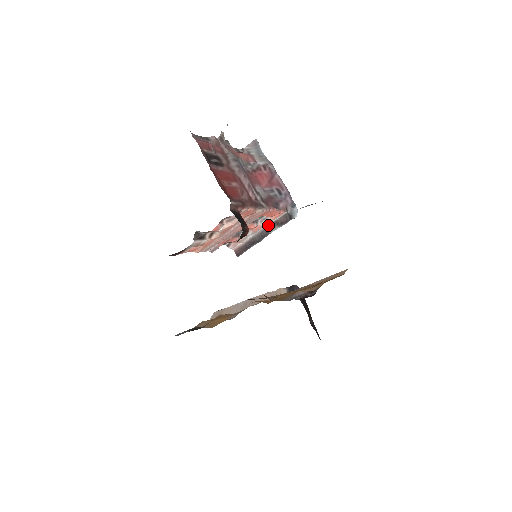
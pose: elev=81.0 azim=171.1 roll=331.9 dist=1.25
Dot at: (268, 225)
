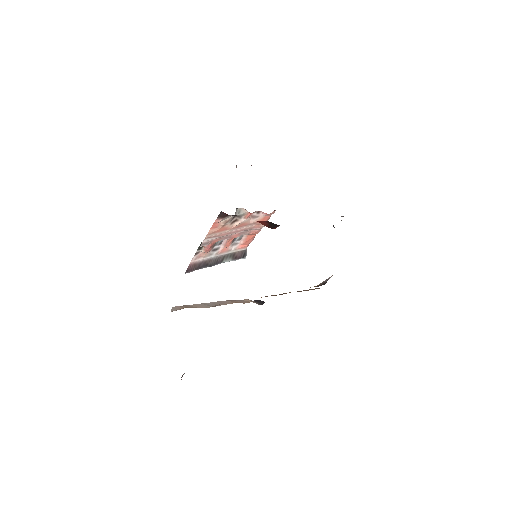
Dot at: (228, 253)
